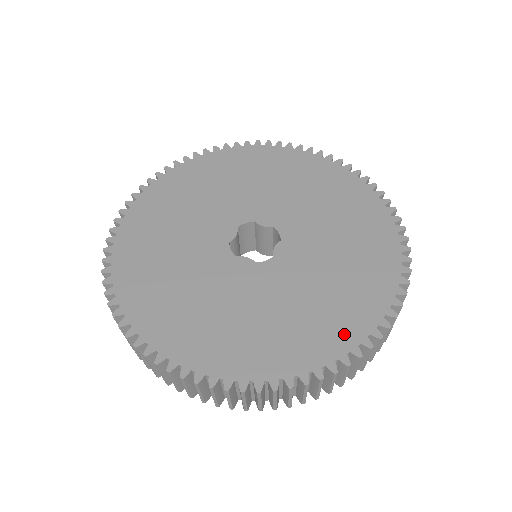
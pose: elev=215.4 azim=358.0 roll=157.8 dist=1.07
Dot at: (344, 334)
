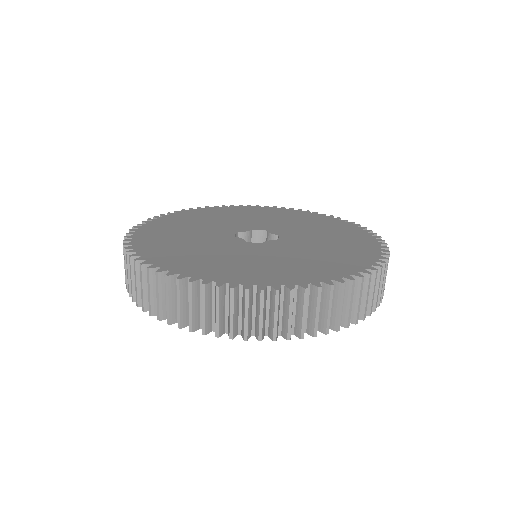
Dot at: (361, 236)
